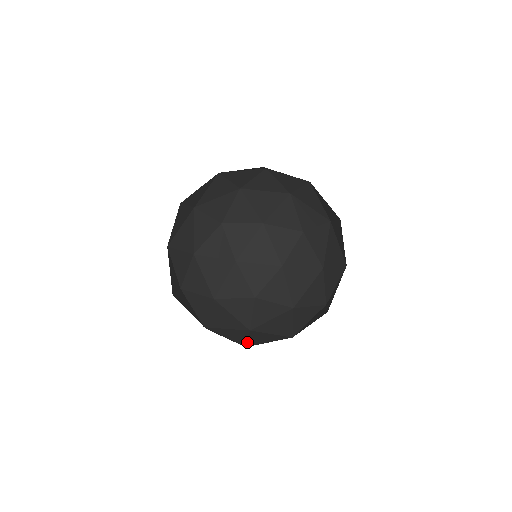
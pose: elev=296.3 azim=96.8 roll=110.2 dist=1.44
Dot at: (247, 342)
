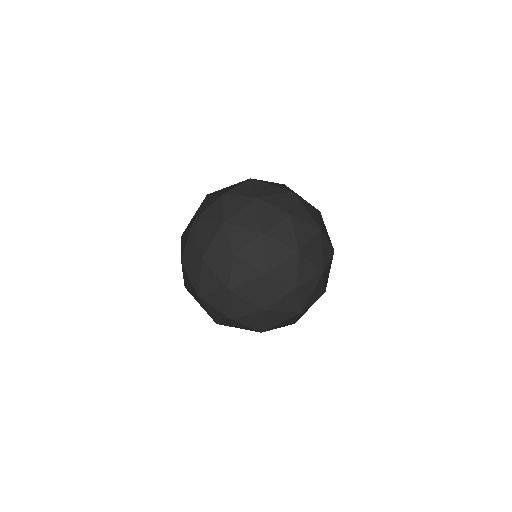
Dot at: occluded
